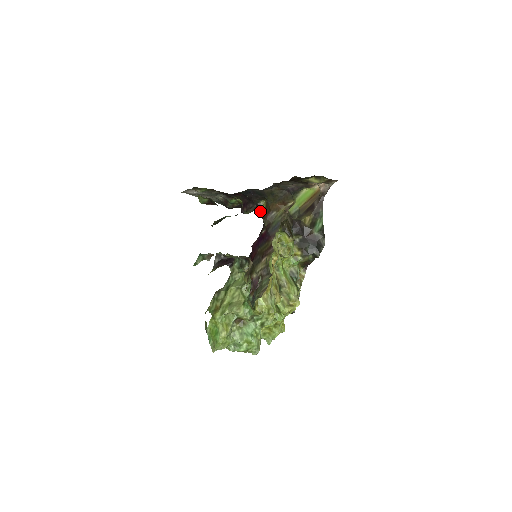
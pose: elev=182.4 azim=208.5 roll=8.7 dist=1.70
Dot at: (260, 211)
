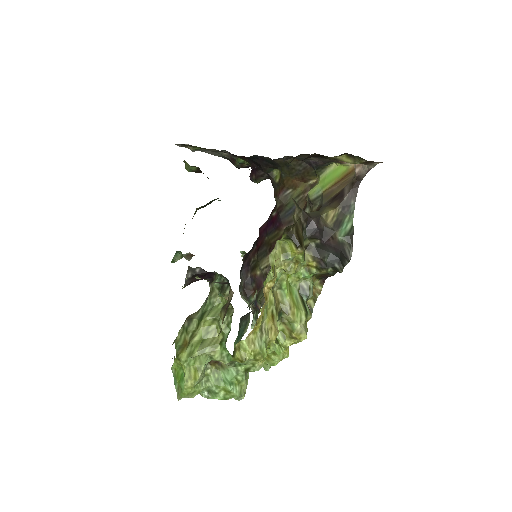
Dot at: (272, 184)
